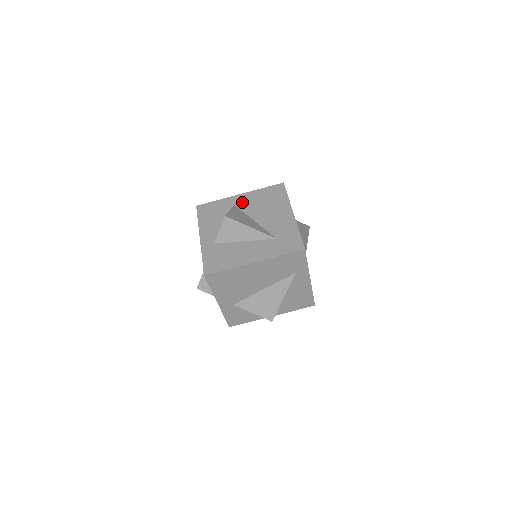
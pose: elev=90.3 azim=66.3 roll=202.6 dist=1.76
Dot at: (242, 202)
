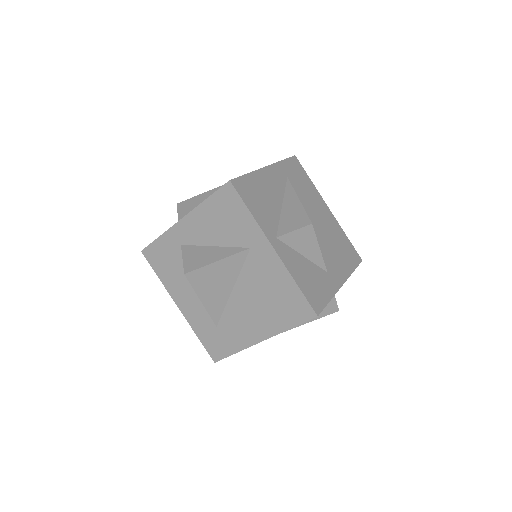
Dot at: (259, 259)
